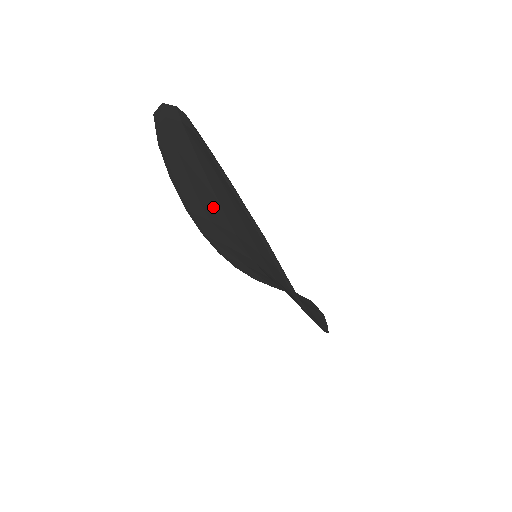
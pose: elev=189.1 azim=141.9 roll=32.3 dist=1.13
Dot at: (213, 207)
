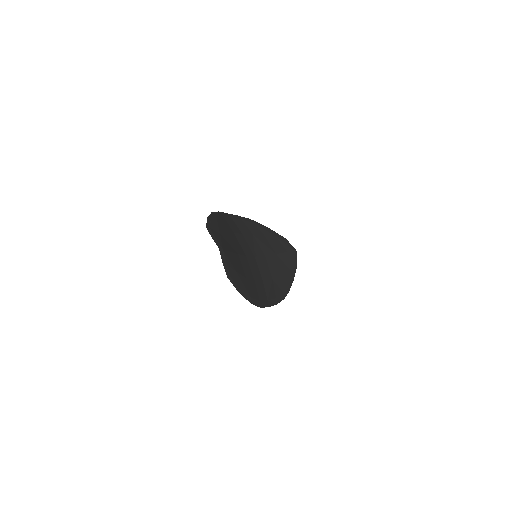
Dot at: occluded
